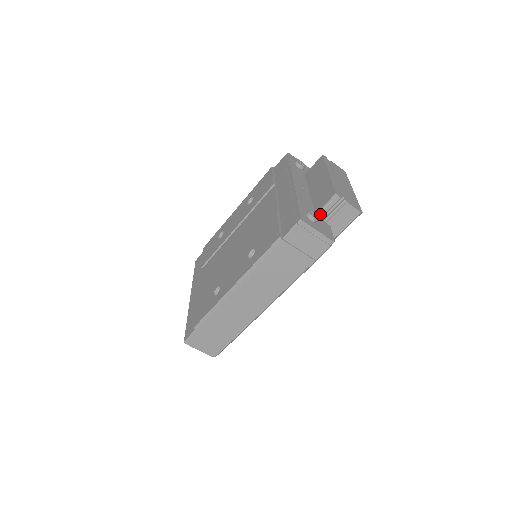
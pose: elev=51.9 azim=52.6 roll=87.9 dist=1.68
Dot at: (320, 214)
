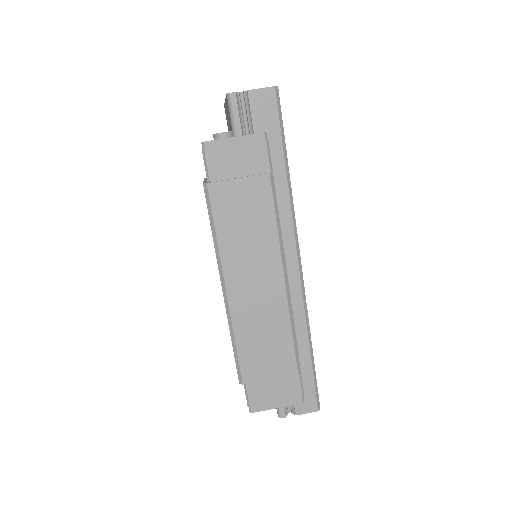
Dot at: (236, 131)
